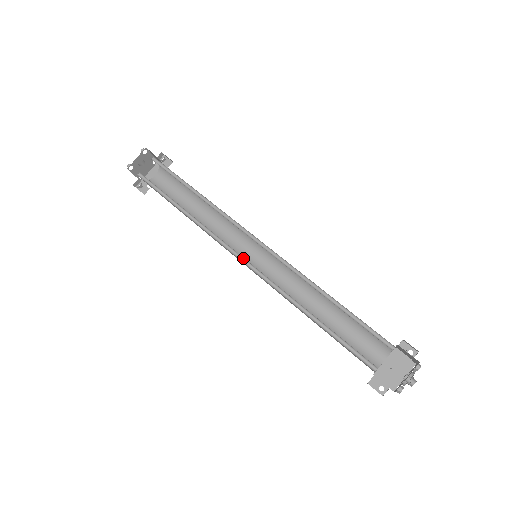
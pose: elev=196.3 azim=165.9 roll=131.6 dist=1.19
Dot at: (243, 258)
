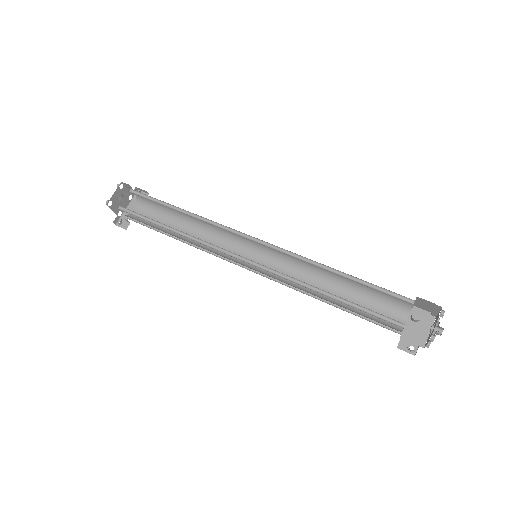
Dot at: (245, 259)
